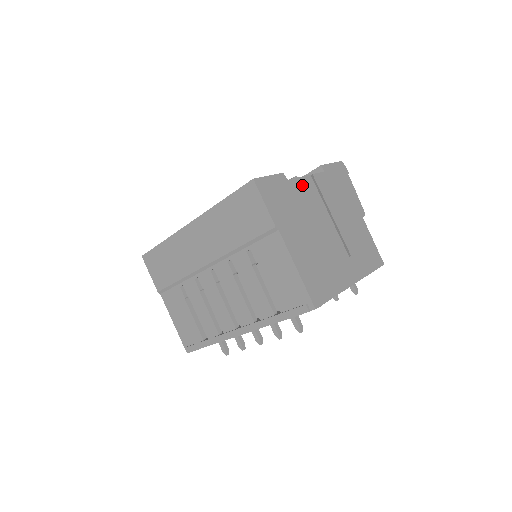
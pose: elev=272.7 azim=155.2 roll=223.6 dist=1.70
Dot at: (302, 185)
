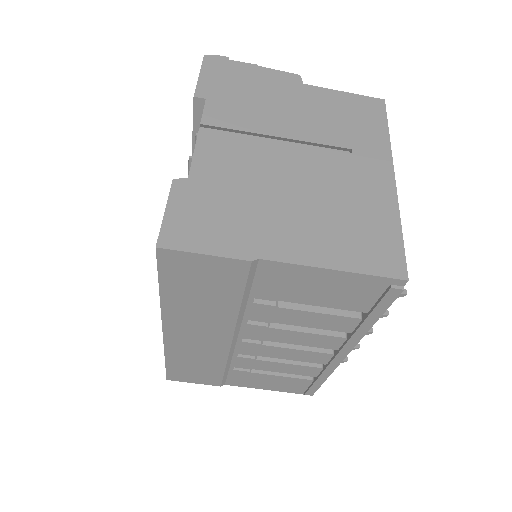
Dot at: (208, 157)
